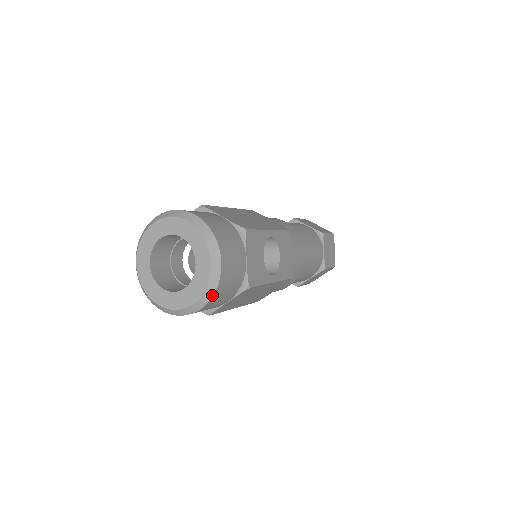
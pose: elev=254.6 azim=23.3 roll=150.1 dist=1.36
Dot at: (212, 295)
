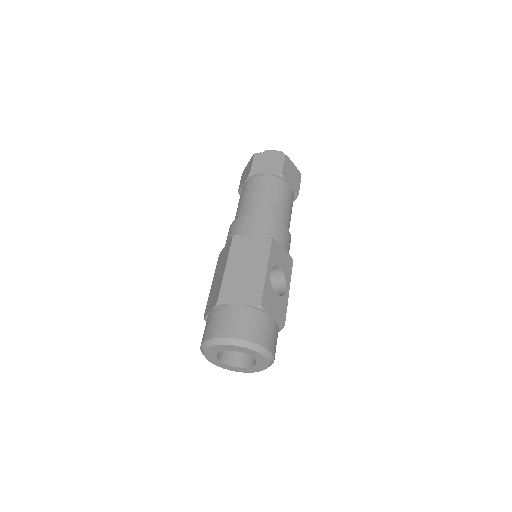
Dot at: occluded
